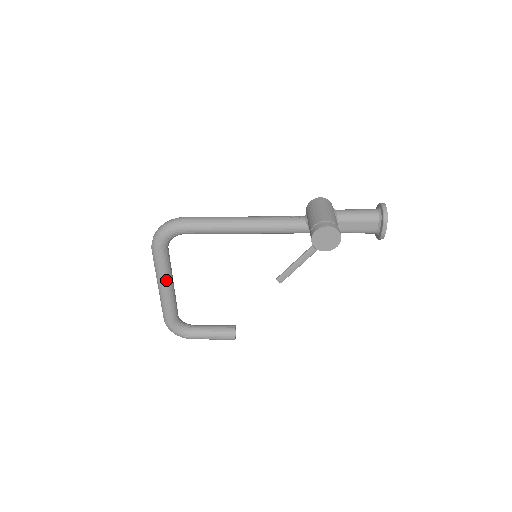
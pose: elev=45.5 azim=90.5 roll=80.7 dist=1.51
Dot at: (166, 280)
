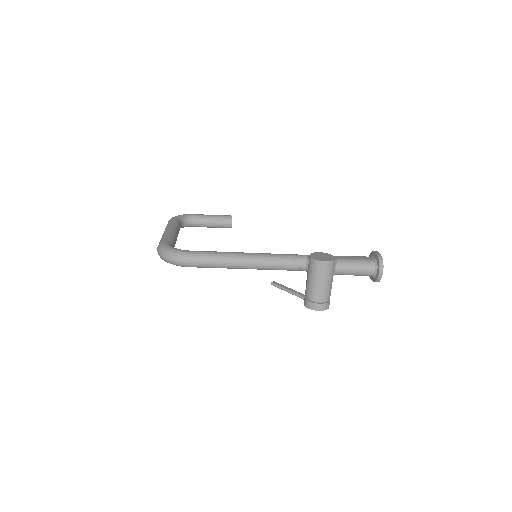
Dot at: occluded
